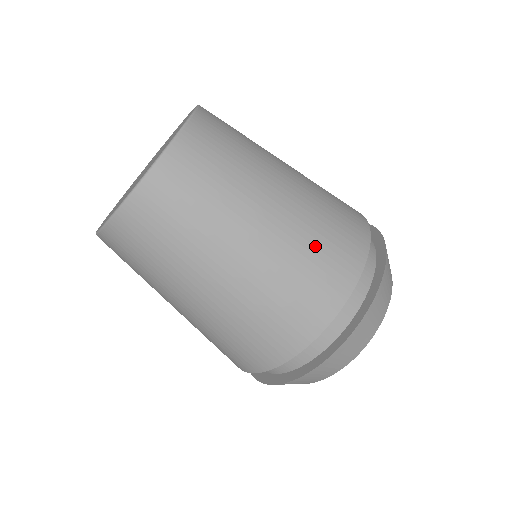
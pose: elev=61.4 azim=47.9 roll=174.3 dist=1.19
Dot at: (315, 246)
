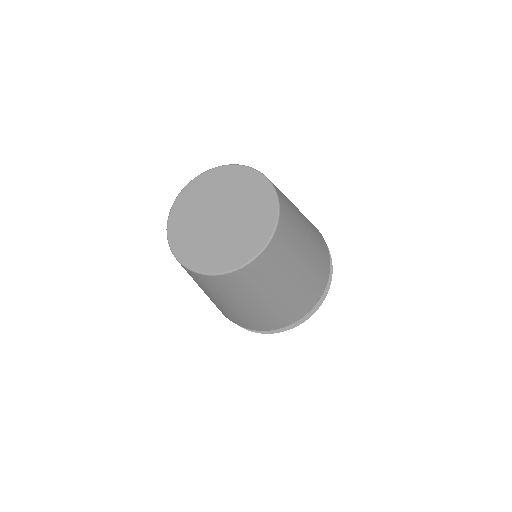
Dot at: (254, 319)
